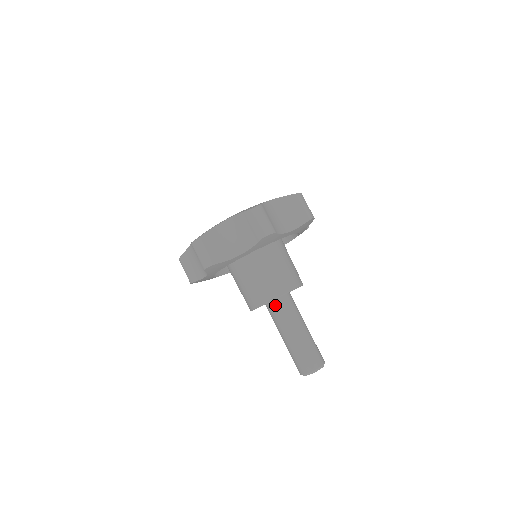
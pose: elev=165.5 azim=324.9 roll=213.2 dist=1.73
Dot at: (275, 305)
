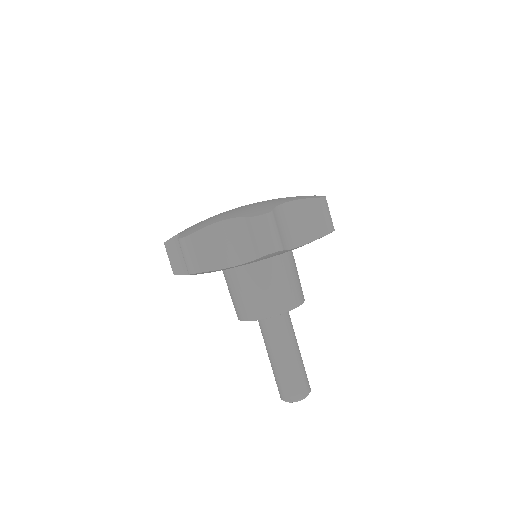
Dot at: (281, 316)
